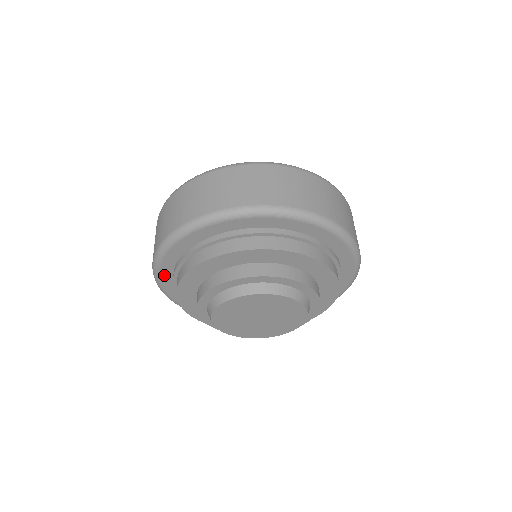
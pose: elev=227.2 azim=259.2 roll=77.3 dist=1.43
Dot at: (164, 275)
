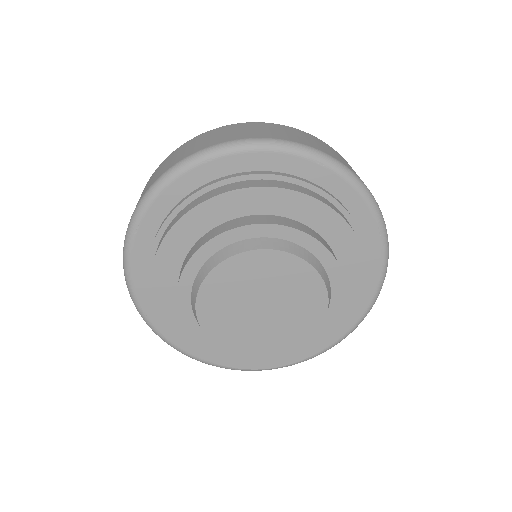
Dot at: (137, 262)
